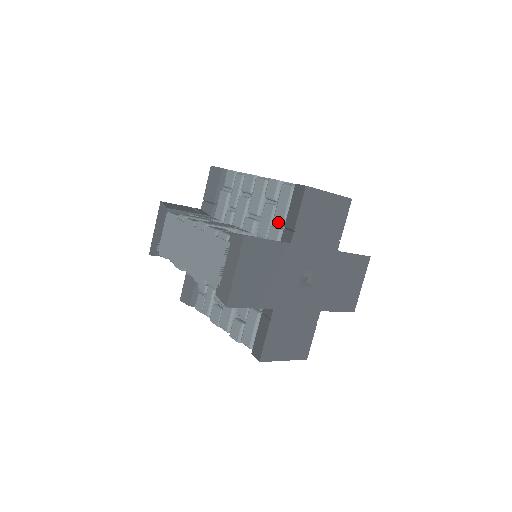
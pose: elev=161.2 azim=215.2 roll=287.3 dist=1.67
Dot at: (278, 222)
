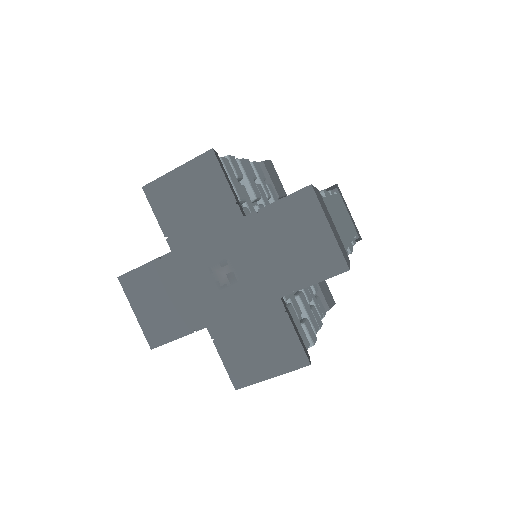
Dot at: occluded
